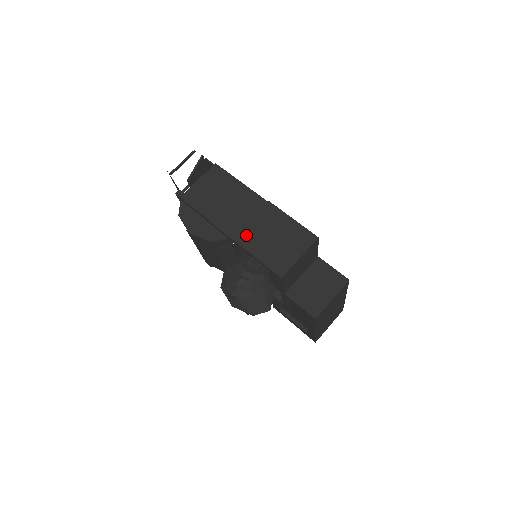
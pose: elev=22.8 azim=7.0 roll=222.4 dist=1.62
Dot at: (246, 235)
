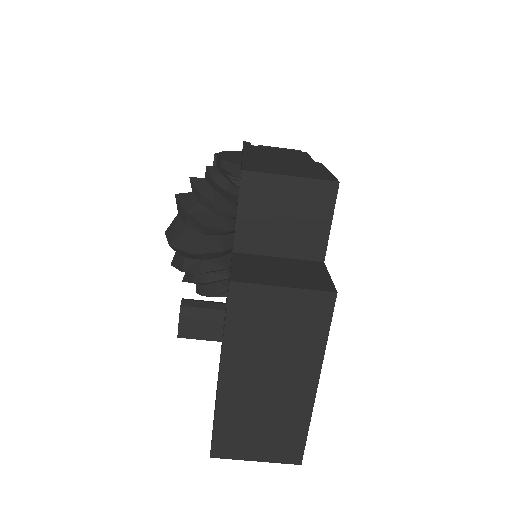
Dot at: (260, 157)
